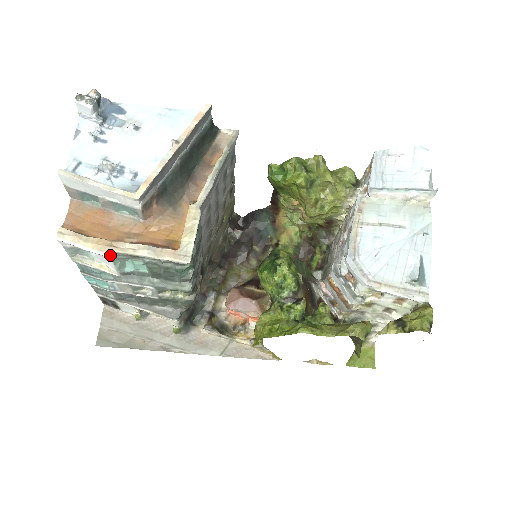
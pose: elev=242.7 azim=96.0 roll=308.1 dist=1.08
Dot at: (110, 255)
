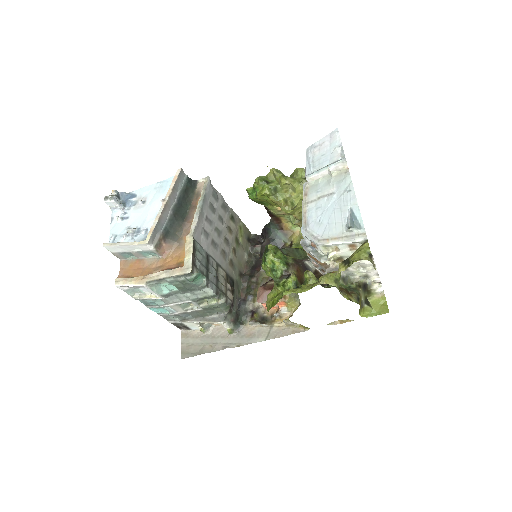
Dot at: (145, 284)
